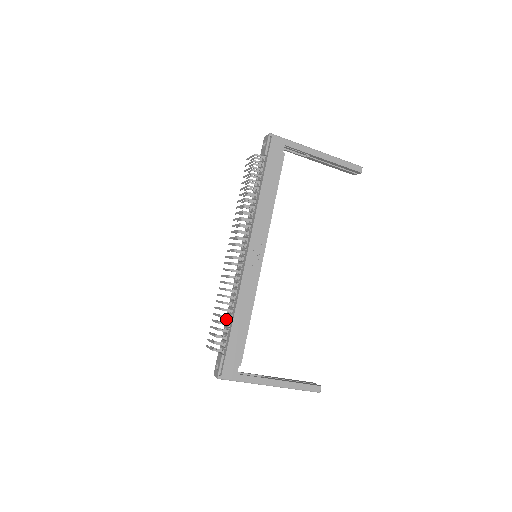
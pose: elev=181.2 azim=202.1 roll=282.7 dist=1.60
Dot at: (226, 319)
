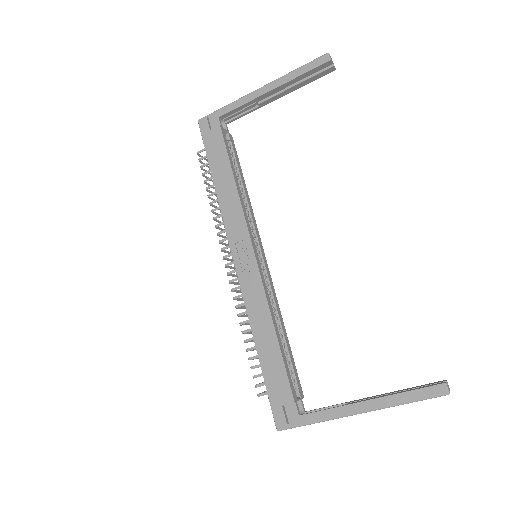
Dot at: occluded
